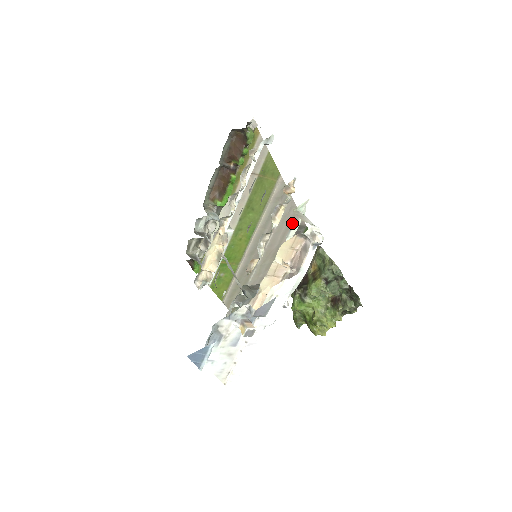
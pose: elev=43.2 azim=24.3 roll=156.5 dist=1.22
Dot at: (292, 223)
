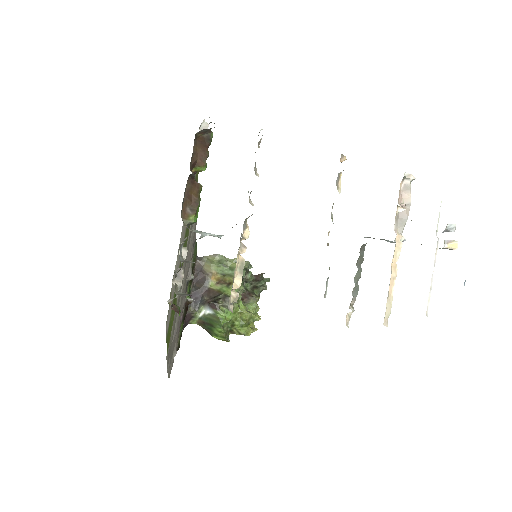
Dot at: (194, 238)
